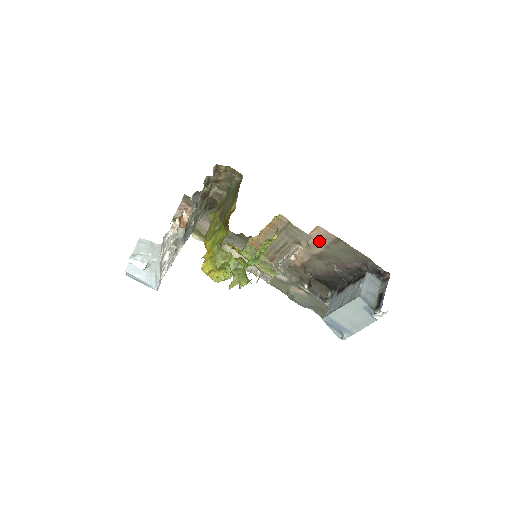
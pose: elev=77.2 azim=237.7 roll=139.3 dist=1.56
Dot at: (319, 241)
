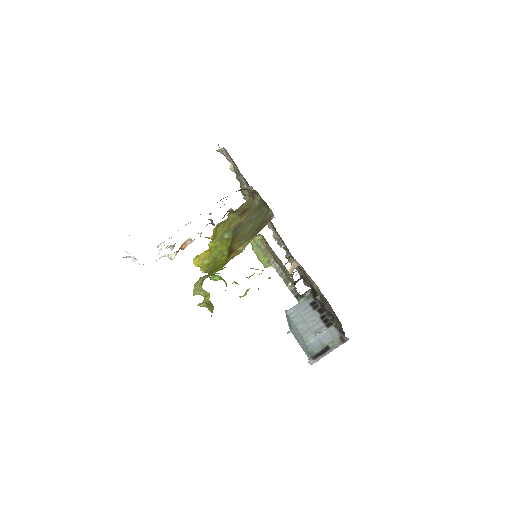
Dot at: occluded
